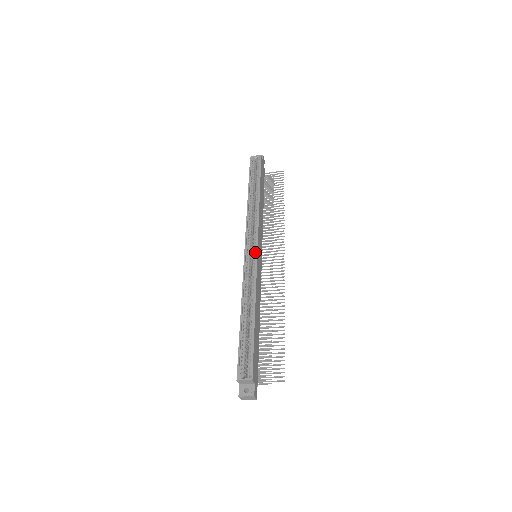
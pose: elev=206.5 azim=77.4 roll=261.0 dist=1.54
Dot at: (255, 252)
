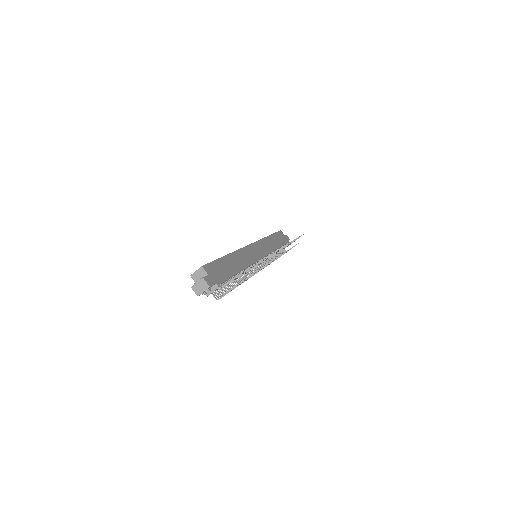
Dot at: occluded
